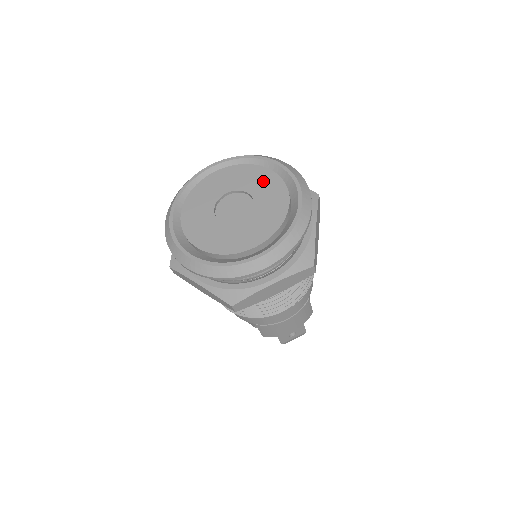
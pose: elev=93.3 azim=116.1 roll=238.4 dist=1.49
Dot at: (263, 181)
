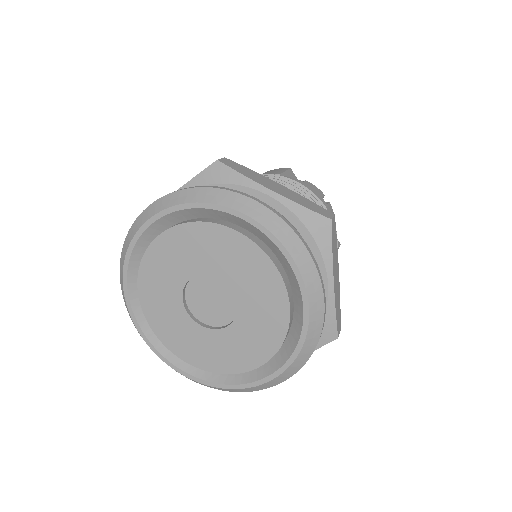
Dot at: (240, 260)
